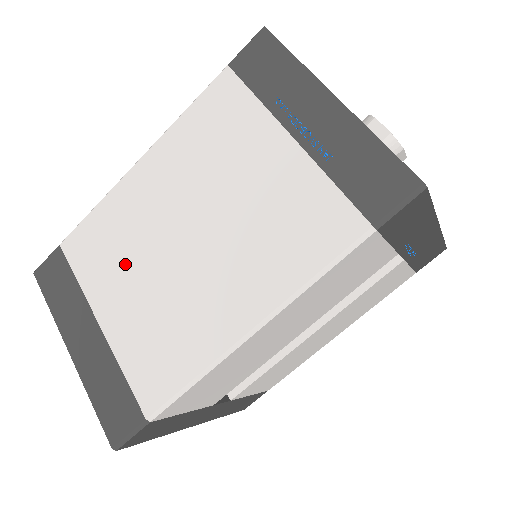
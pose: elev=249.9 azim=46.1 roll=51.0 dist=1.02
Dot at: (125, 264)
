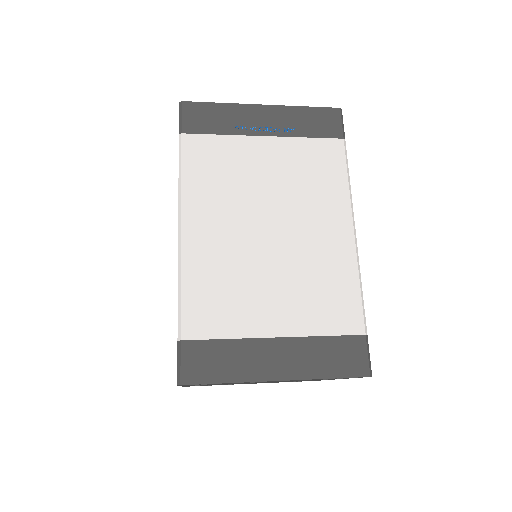
Dot at: (249, 287)
